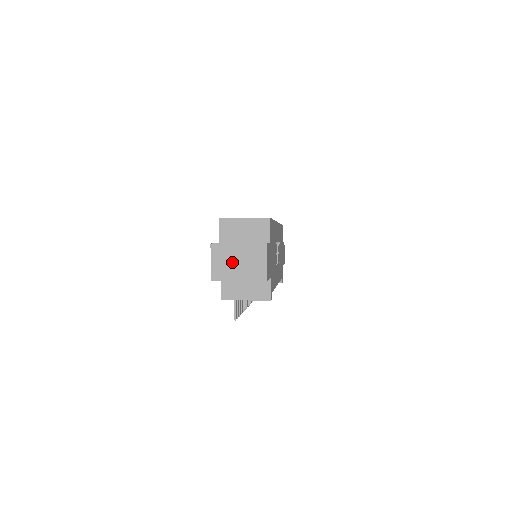
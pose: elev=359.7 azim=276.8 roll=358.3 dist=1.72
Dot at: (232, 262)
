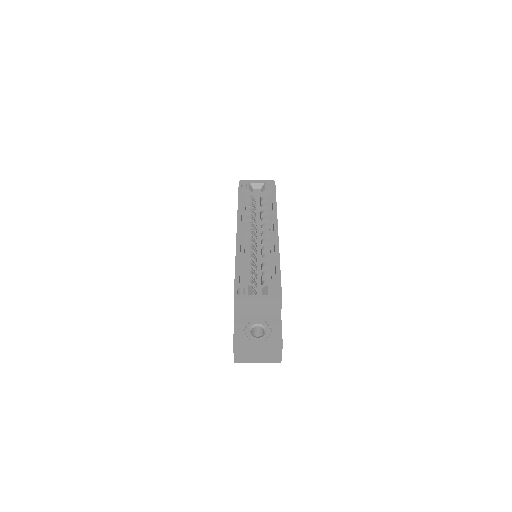
Dot at: (252, 354)
